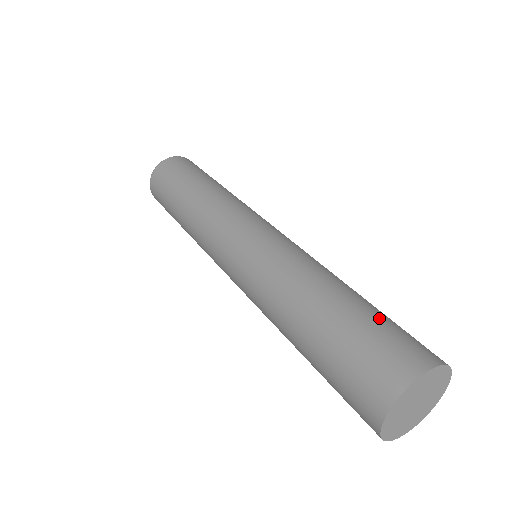
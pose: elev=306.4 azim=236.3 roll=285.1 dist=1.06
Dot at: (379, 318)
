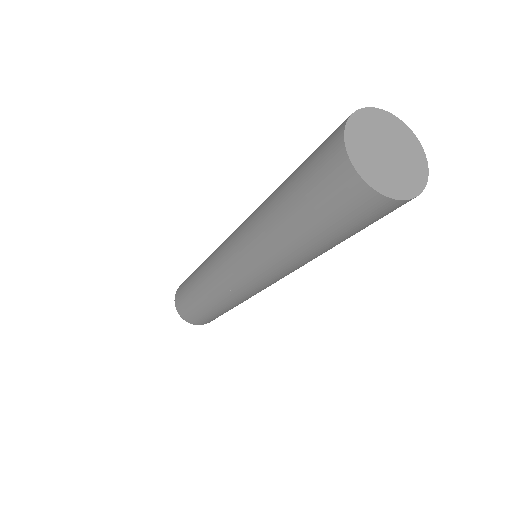
Dot at: (305, 162)
